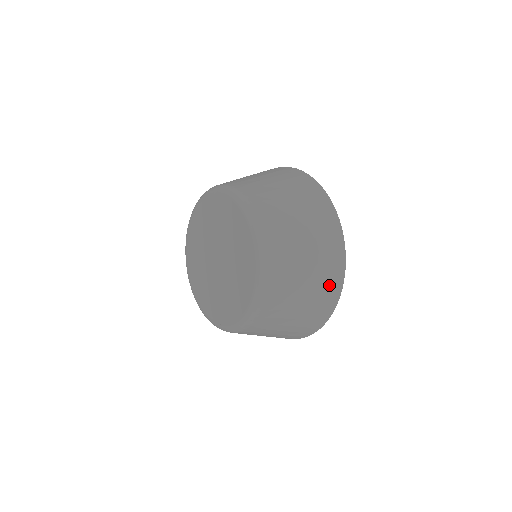
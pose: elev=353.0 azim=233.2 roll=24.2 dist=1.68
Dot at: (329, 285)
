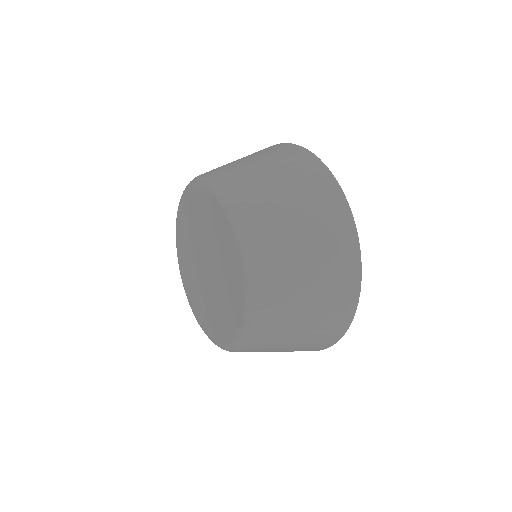
Dot at: (323, 194)
